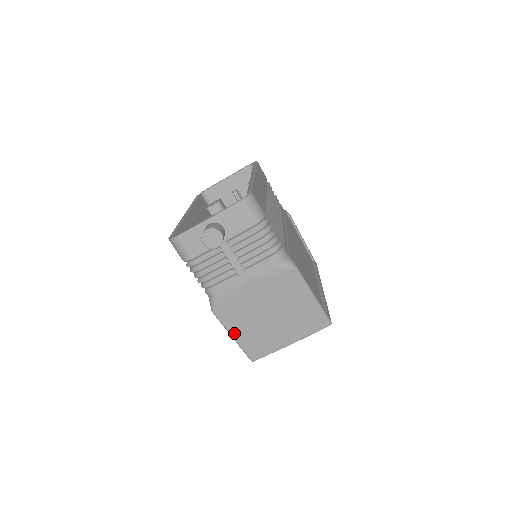
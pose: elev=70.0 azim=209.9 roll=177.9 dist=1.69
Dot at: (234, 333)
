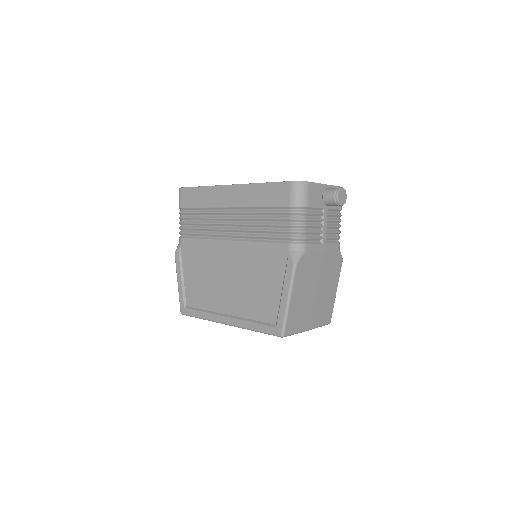
Dot at: (293, 296)
